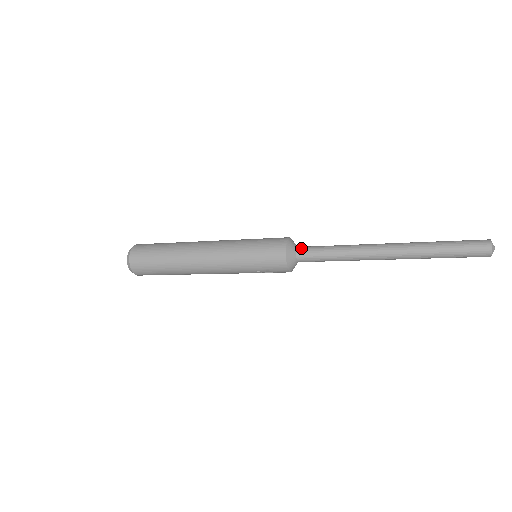
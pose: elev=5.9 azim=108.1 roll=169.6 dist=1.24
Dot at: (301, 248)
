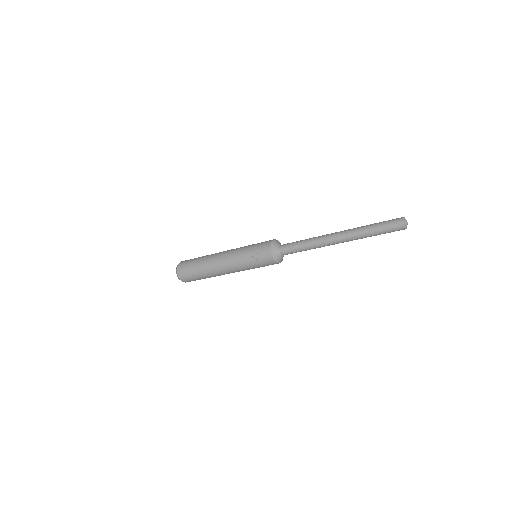
Dot at: occluded
